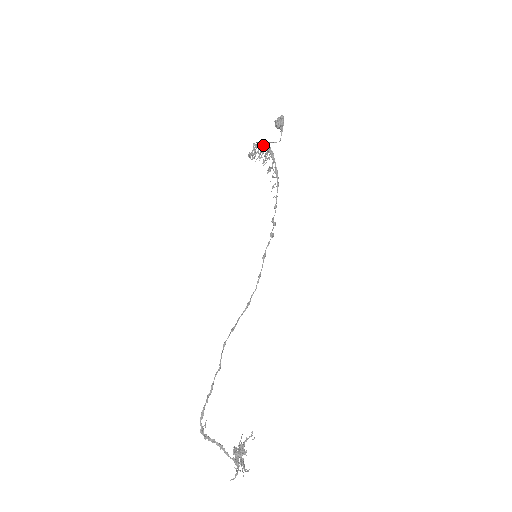
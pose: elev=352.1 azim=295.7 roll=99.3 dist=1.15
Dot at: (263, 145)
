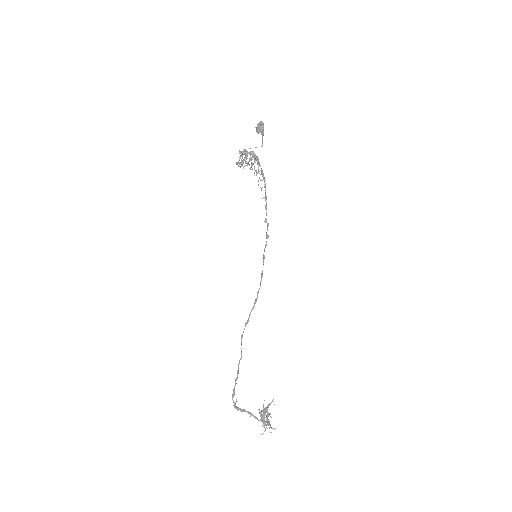
Dot at: (248, 152)
